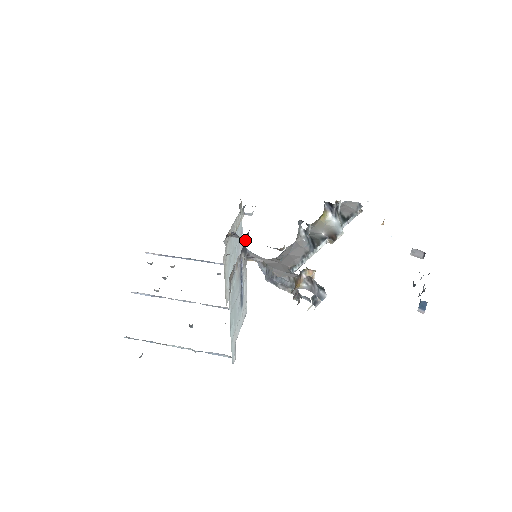
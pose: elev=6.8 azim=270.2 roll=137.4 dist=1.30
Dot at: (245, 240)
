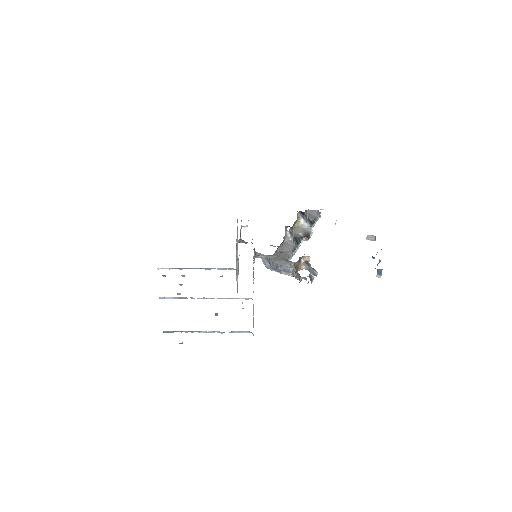
Dot at: occluded
